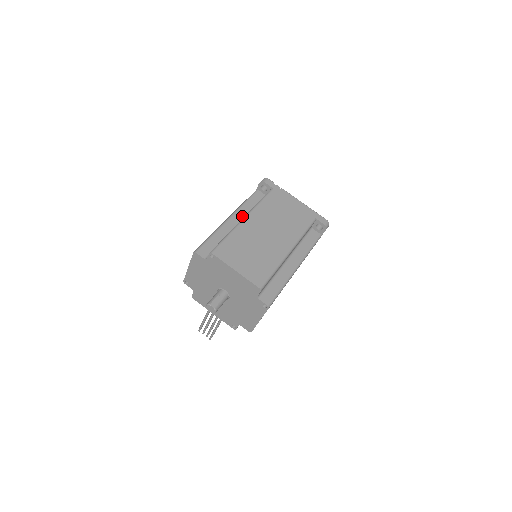
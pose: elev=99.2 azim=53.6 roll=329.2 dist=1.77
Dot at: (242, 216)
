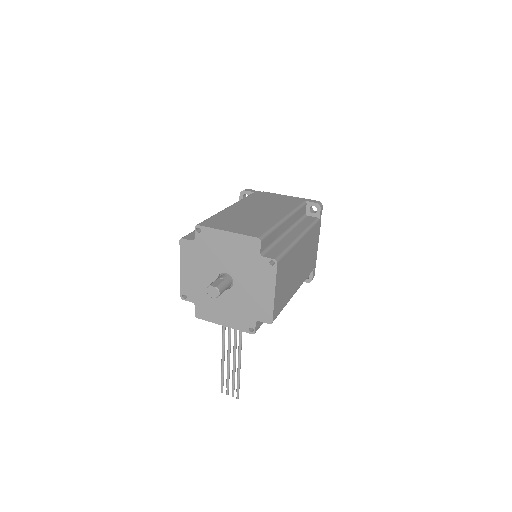
Dot at: occluded
